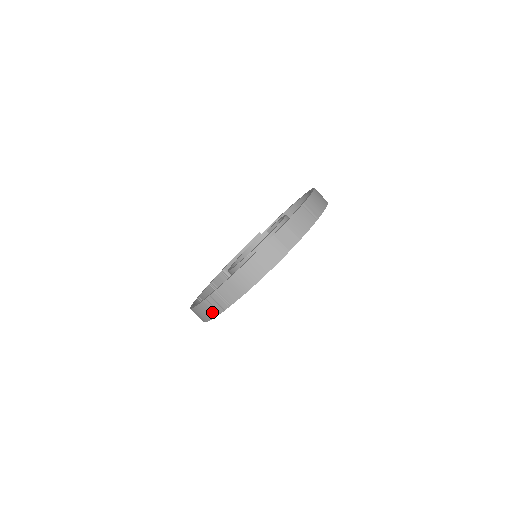
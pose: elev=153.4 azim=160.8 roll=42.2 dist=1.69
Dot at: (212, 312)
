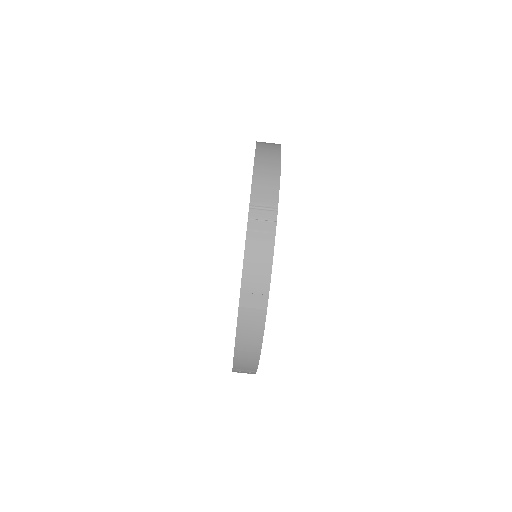
Dot at: (266, 245)
